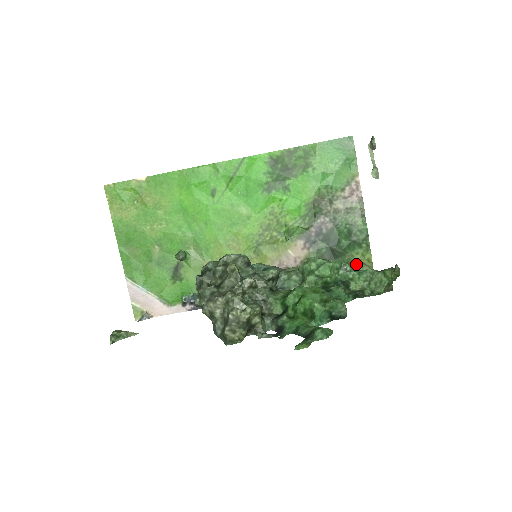
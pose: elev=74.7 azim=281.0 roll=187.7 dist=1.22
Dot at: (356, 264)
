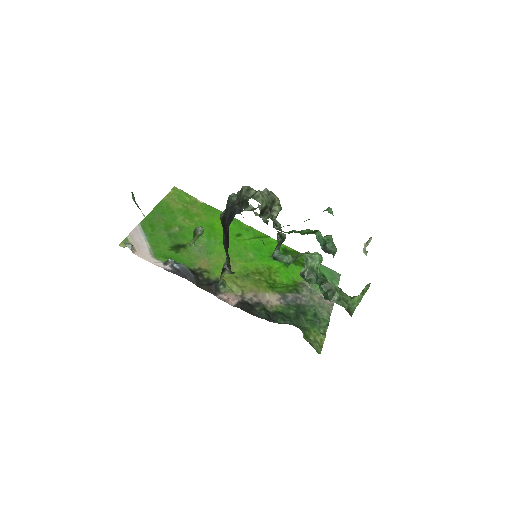
Dot at: (310, 338)
